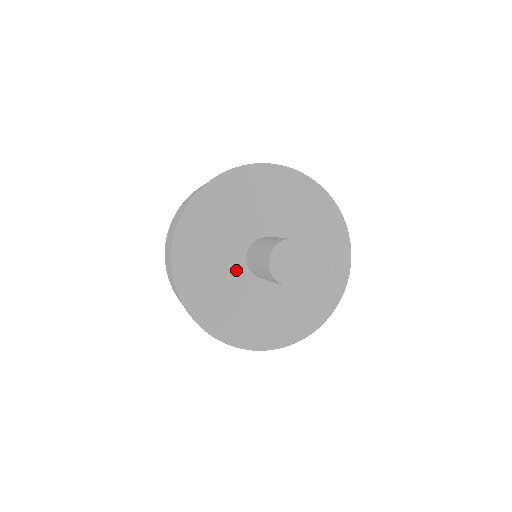
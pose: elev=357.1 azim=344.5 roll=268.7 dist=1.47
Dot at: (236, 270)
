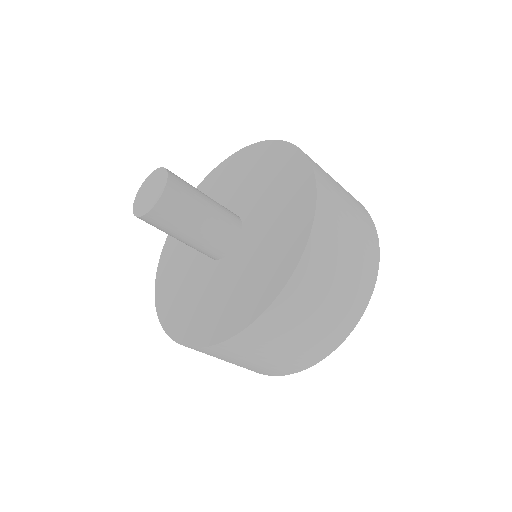
Dot at: (201, 267)
